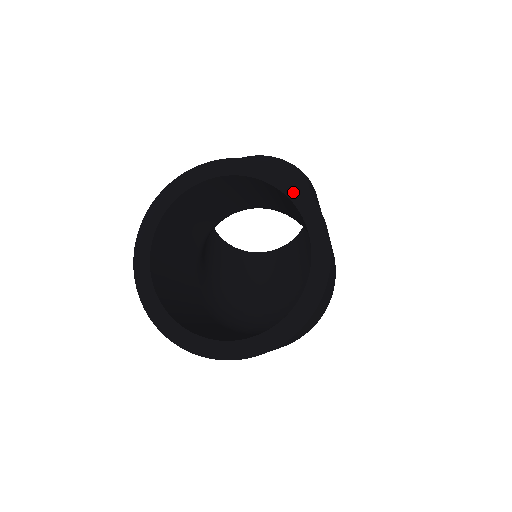
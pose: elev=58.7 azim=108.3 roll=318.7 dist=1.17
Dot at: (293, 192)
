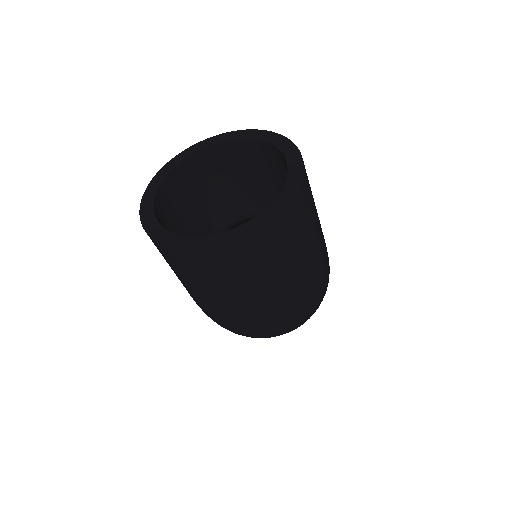
Dot at: (276, 140)
